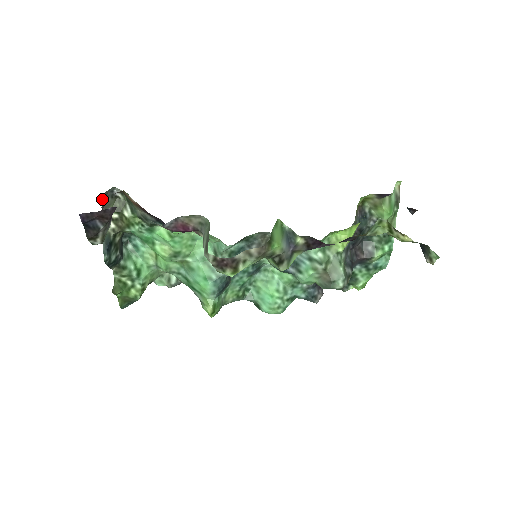
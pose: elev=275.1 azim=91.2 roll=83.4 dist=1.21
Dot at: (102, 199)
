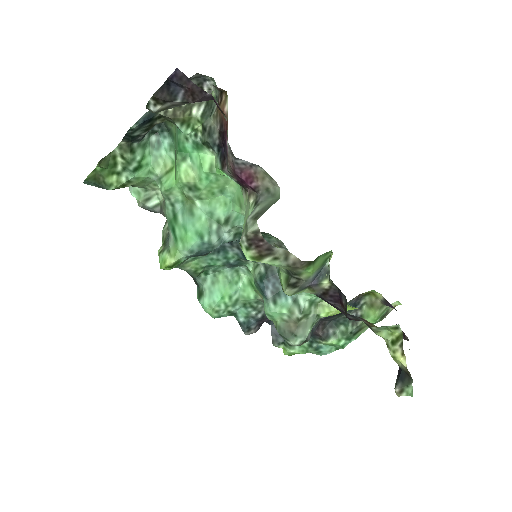
Dot at: (192, 76)
